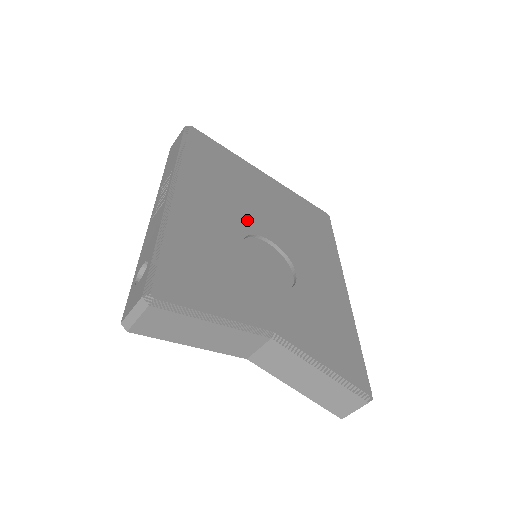
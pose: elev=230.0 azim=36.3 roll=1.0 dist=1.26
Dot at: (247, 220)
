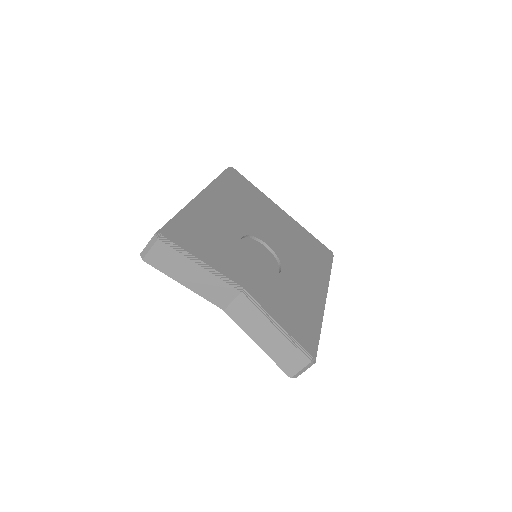
Dot at: (253, 228)
